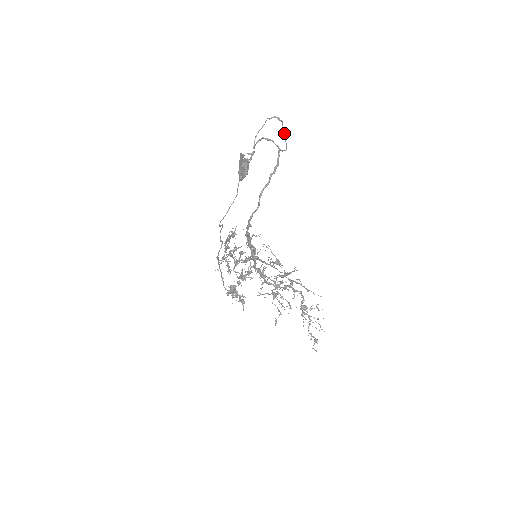
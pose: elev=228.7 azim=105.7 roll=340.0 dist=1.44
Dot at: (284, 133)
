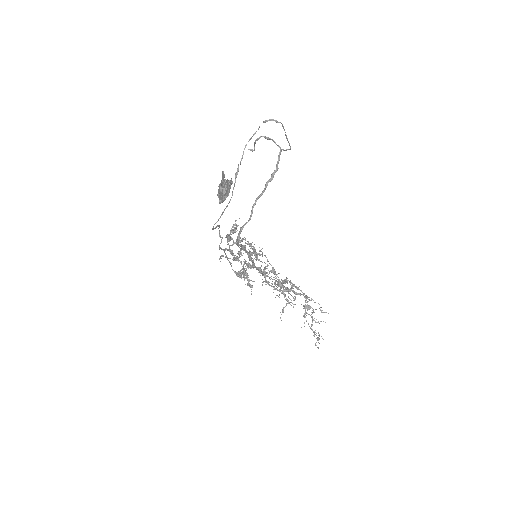
Dot at: (285, 134)
